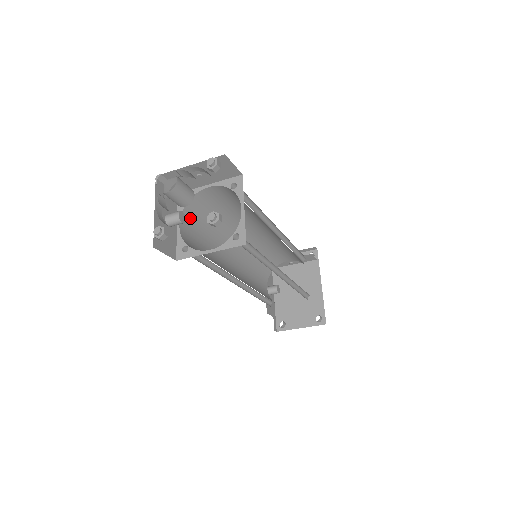
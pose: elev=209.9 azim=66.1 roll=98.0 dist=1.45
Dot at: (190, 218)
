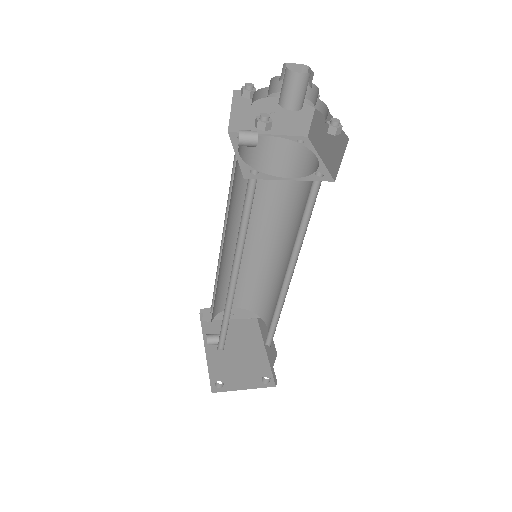
Dot at: (236, 161)
